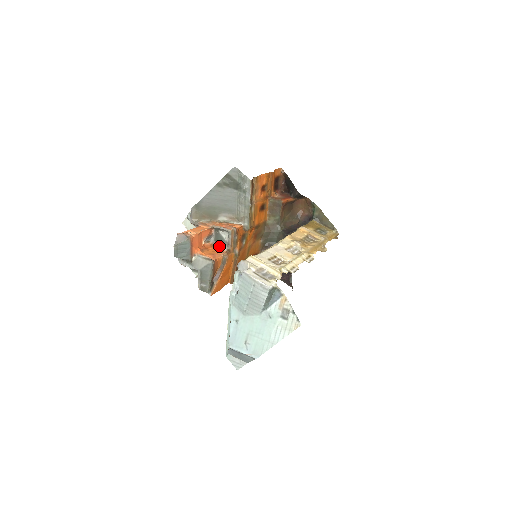
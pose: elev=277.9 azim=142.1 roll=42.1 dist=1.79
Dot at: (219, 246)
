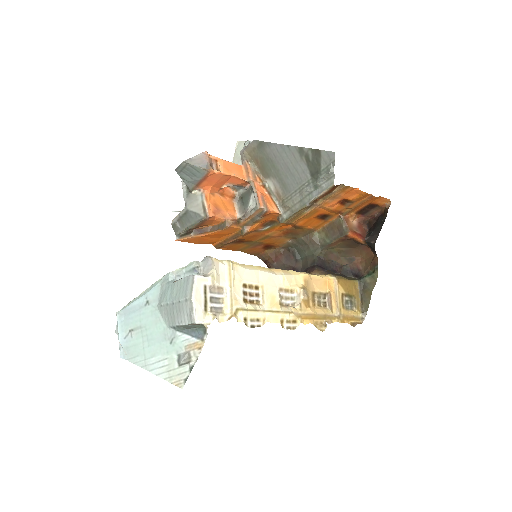
Dot at: (239, 205)
